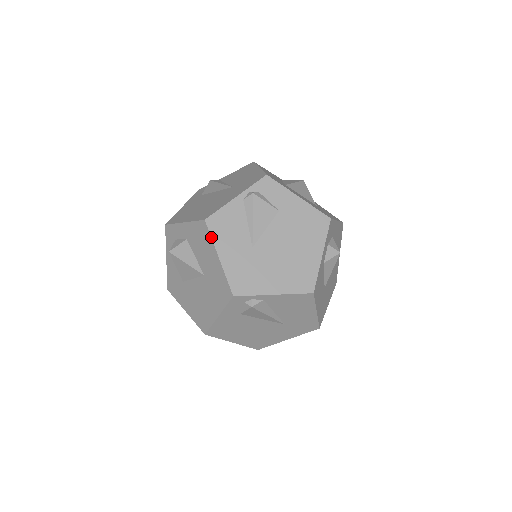
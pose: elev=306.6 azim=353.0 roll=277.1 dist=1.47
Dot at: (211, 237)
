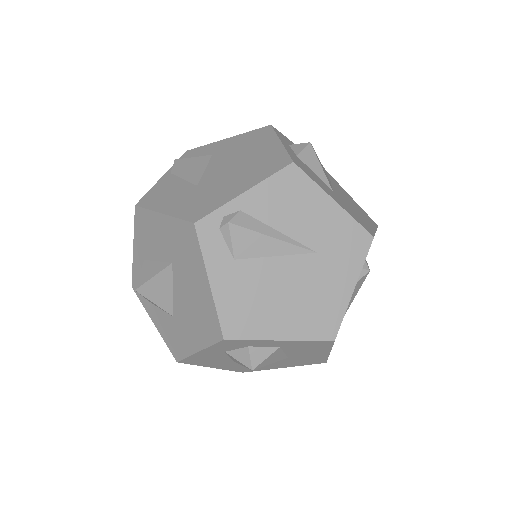
Dot at: (147, 209)
